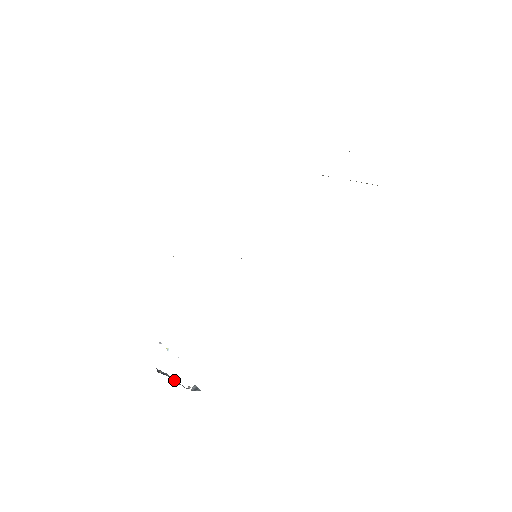
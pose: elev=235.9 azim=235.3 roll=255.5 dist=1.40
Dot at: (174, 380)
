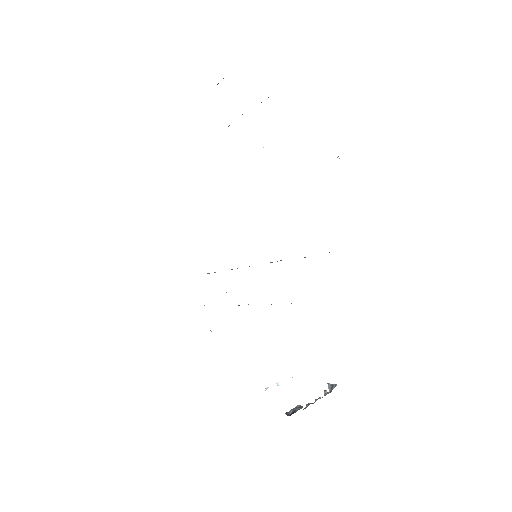
Dot at: (308, 404)
